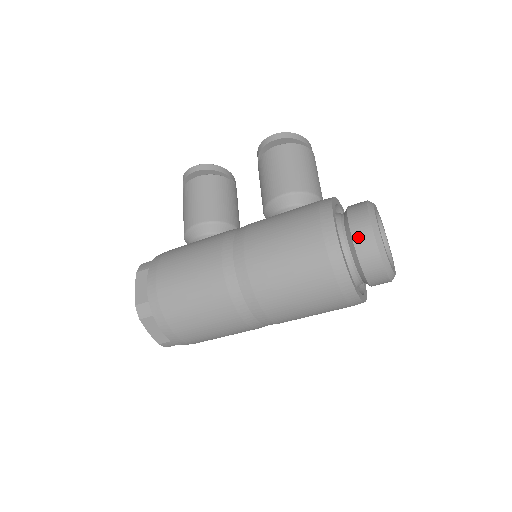
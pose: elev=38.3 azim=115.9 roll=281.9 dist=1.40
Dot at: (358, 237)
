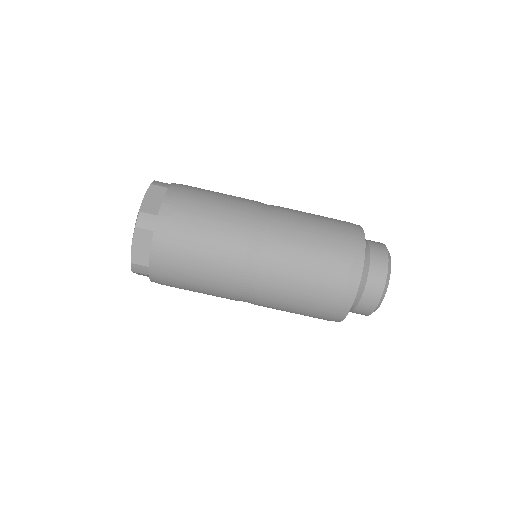
Dot at: occluded
